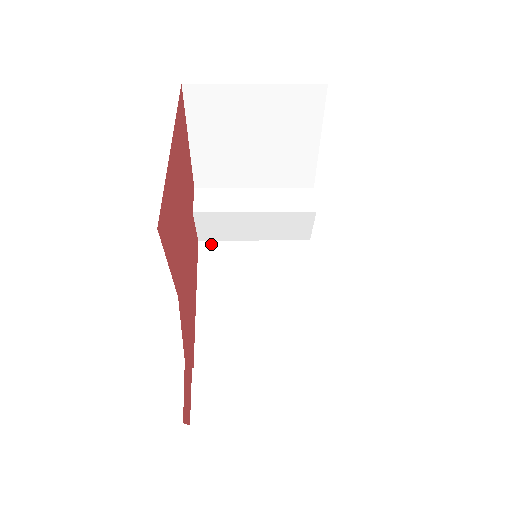
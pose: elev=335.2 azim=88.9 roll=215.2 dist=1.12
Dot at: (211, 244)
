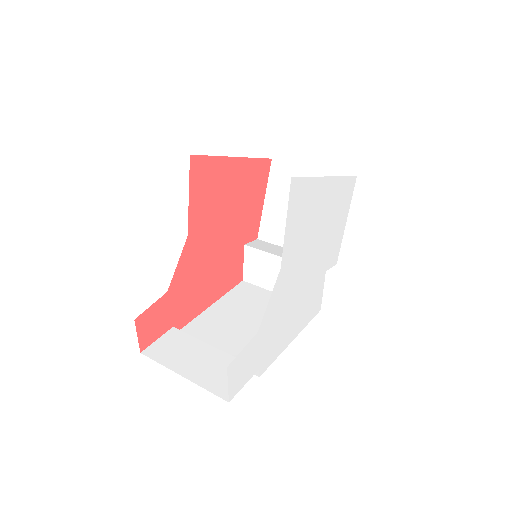
Dot at: (249, 285)
